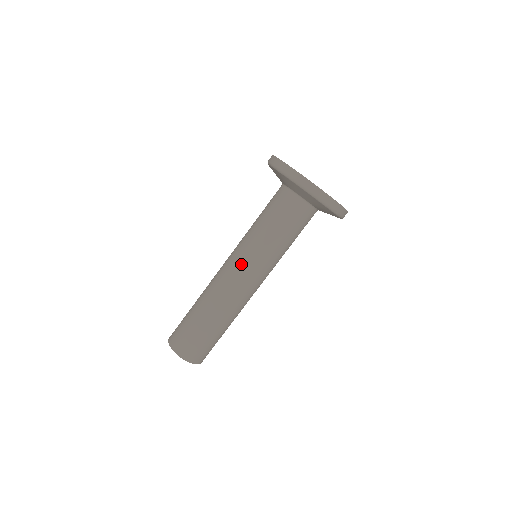
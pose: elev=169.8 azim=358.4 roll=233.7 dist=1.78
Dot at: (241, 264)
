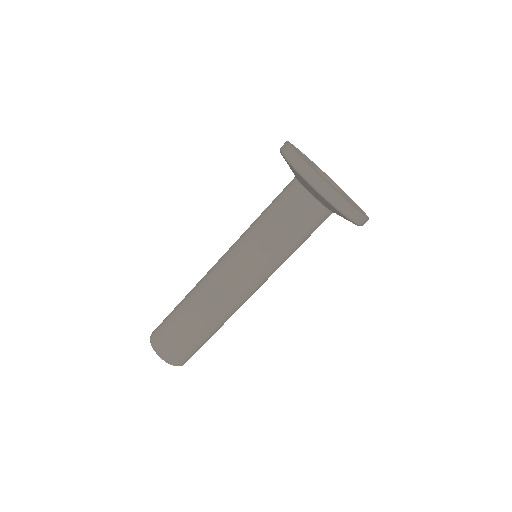
Dot at: (246, 275)
